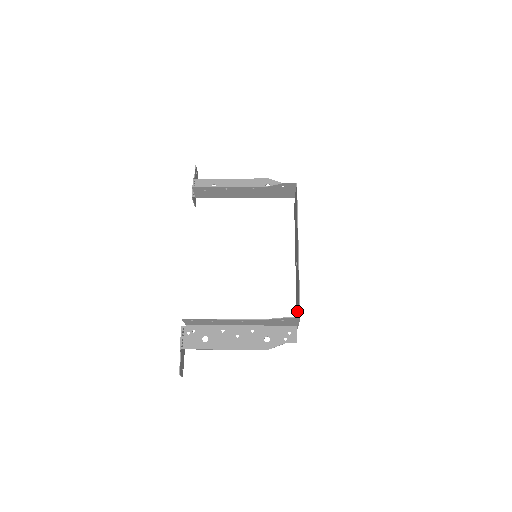
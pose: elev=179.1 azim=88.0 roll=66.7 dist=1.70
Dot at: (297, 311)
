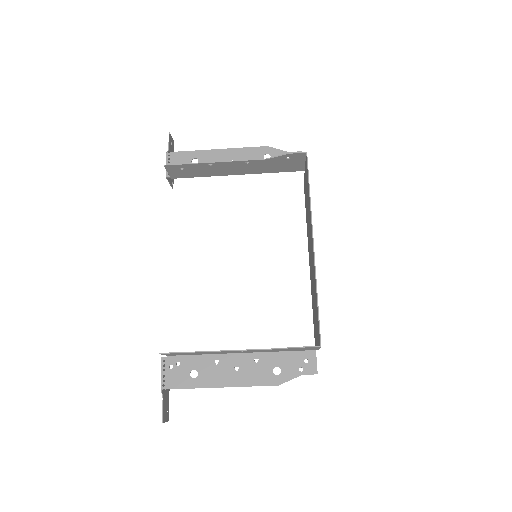
Dot at: (315, 329)
